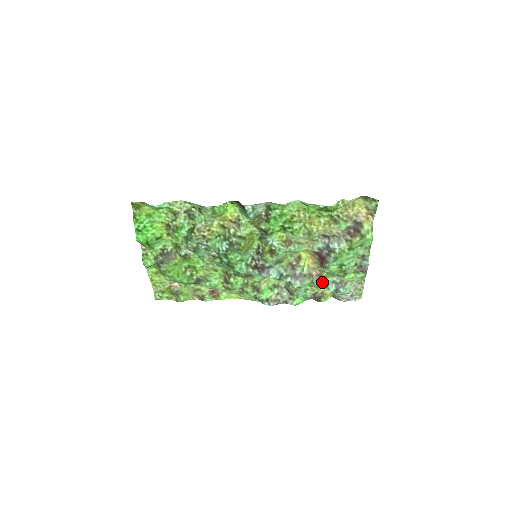
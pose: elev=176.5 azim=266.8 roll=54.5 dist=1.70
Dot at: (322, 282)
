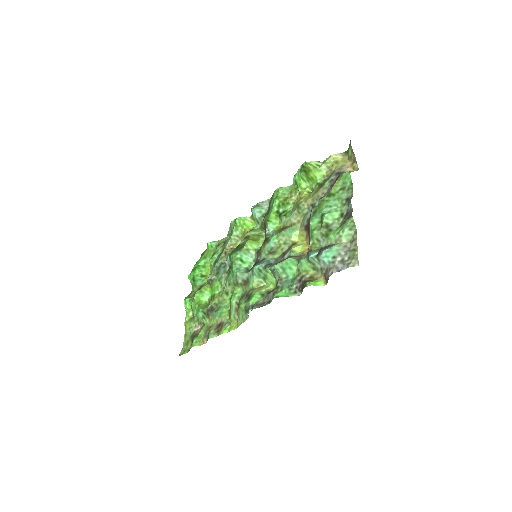
Dot at: (307, 256)
